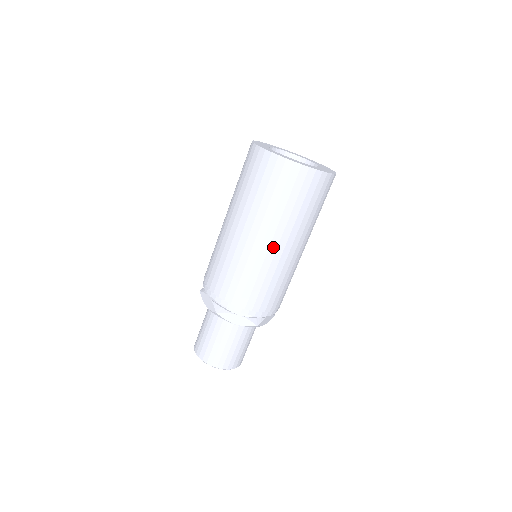
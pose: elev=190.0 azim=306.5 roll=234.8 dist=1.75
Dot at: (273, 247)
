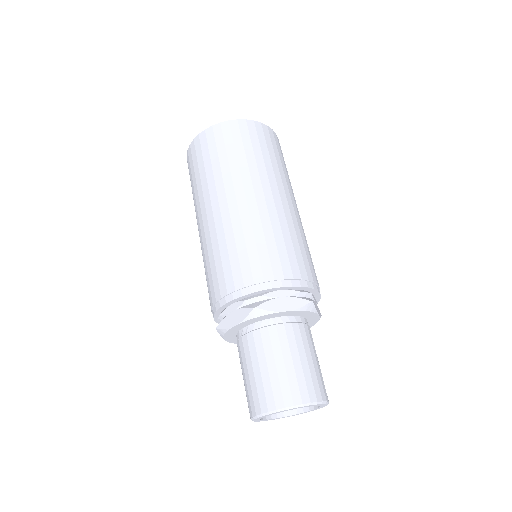
Dot at: (269, 198)
